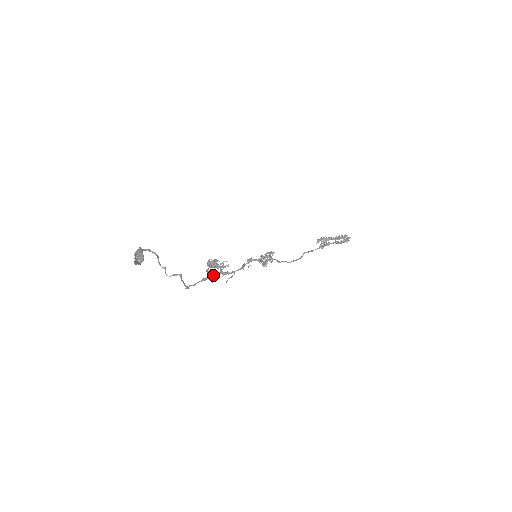
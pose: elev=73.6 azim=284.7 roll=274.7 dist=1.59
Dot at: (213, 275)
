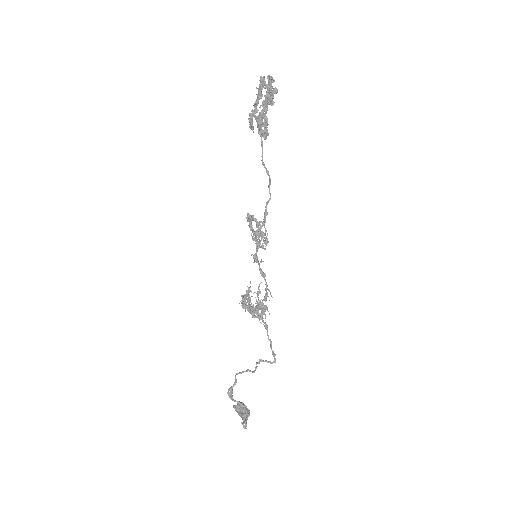
Dot at: occluded
